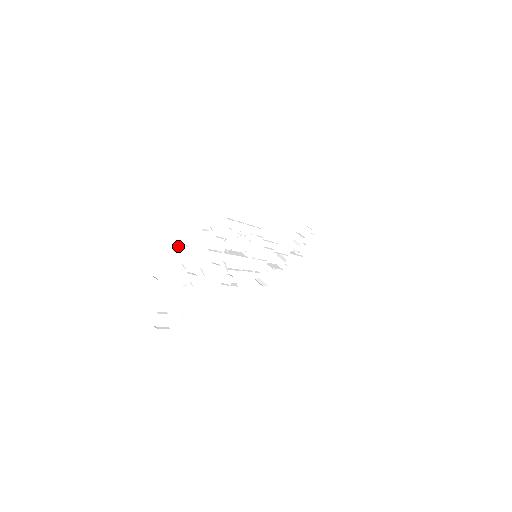
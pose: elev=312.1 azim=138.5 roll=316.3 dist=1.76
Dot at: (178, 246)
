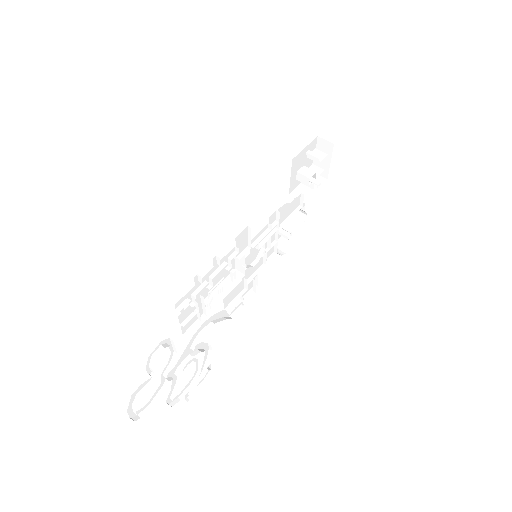
Dot at: (141, 384)
